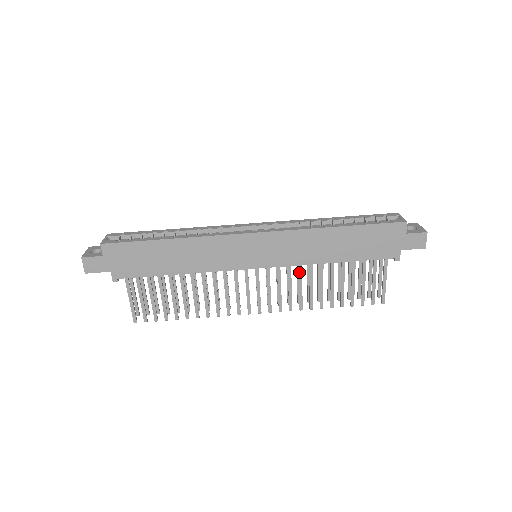
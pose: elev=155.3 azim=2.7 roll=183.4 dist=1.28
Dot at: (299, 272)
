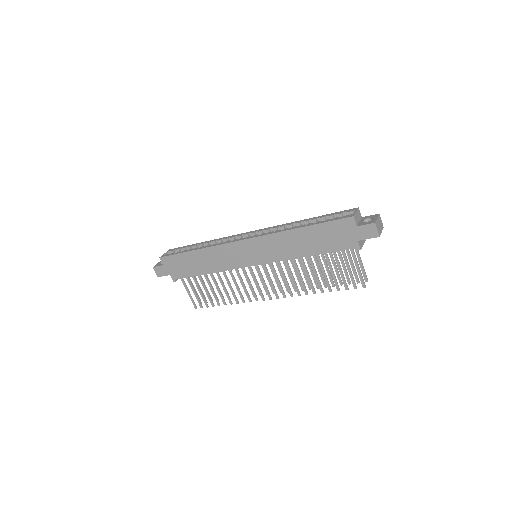
Dot at: (287, 266)
